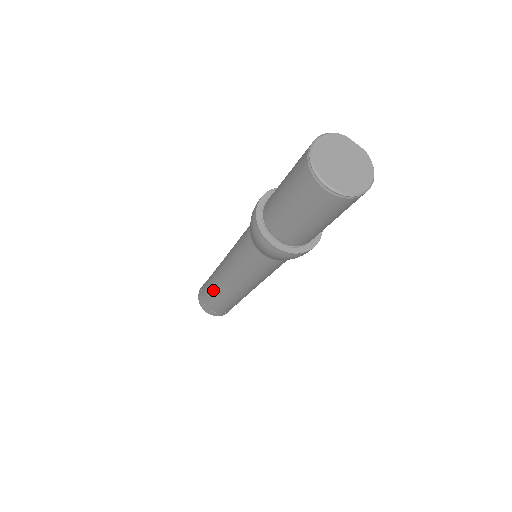
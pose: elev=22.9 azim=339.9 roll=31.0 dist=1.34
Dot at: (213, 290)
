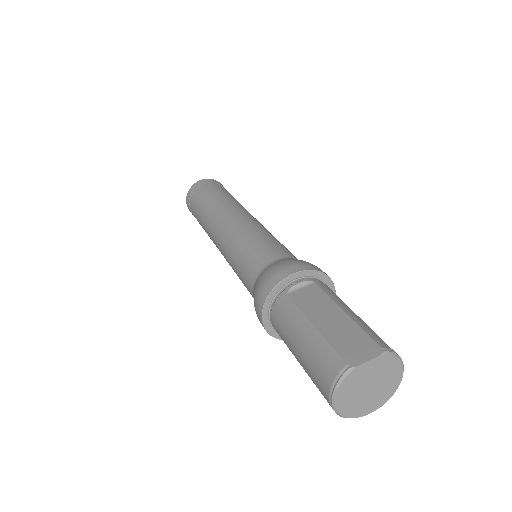
Dot at: occluded
